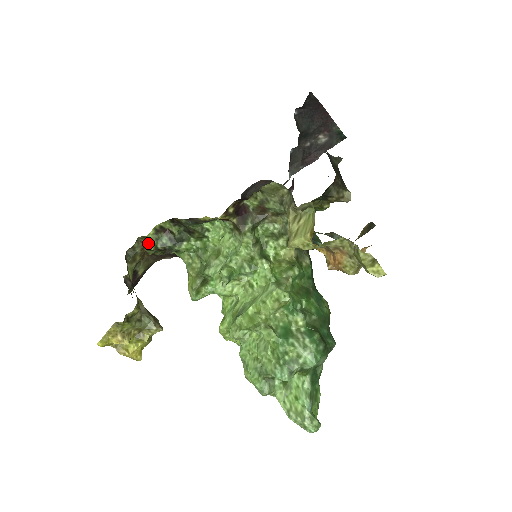
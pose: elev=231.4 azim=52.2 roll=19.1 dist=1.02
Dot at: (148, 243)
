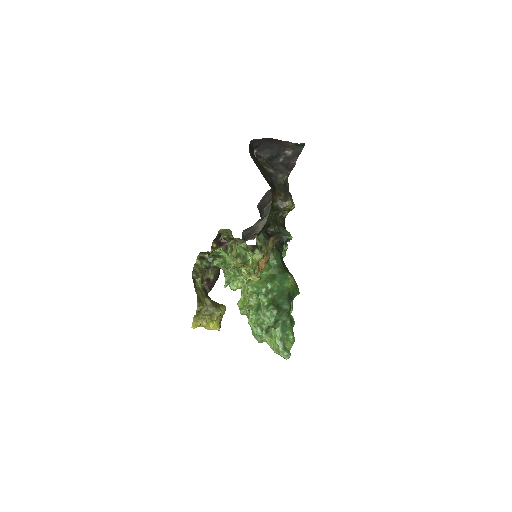
Dot at: (199, 266)
